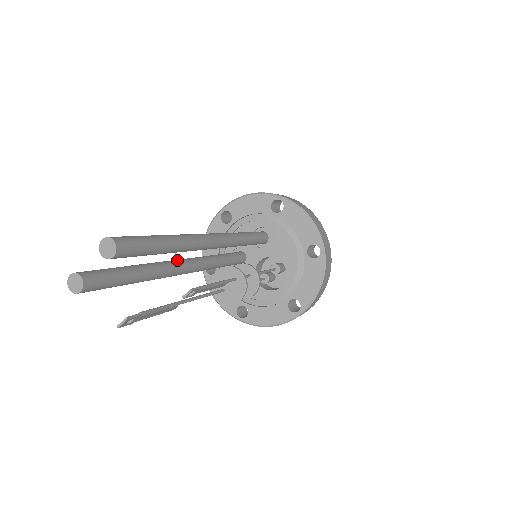
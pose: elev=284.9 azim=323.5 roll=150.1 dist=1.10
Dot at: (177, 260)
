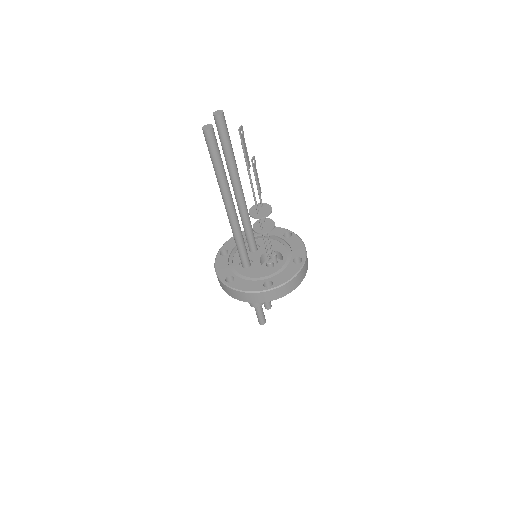
Dot at: occluded
